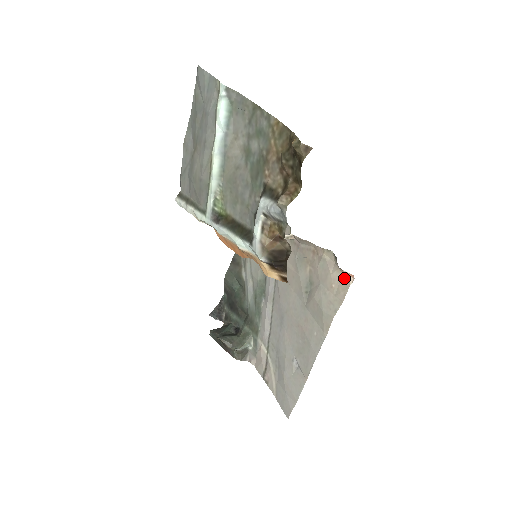
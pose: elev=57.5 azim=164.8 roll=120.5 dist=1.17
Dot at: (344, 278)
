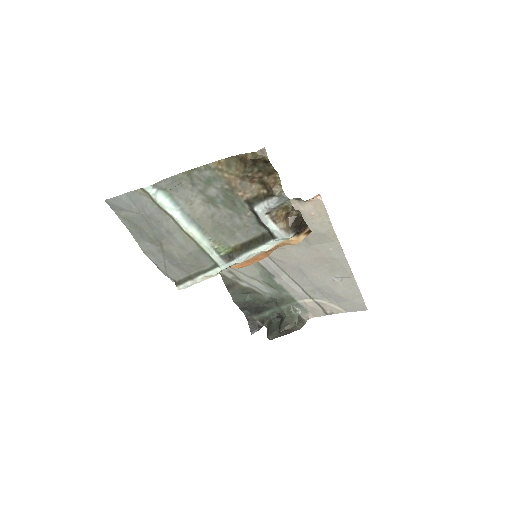
Dot at: (314, 202)
